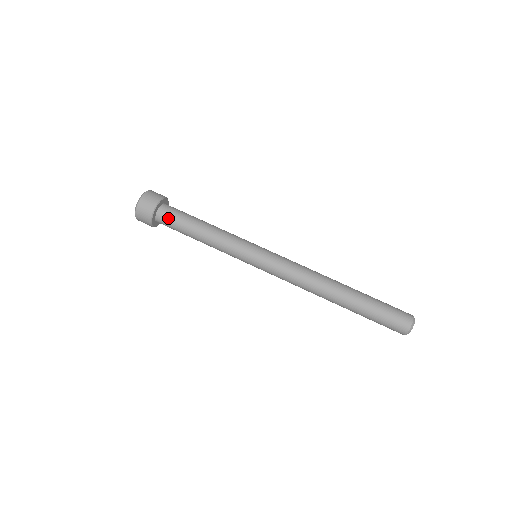
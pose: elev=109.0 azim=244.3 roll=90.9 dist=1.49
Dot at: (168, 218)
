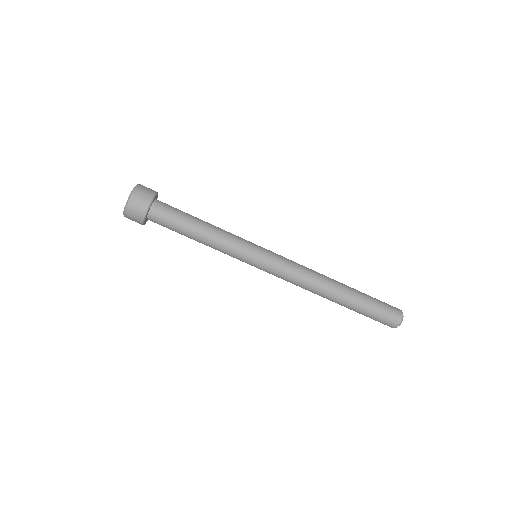
Dot at: (160, 224)
